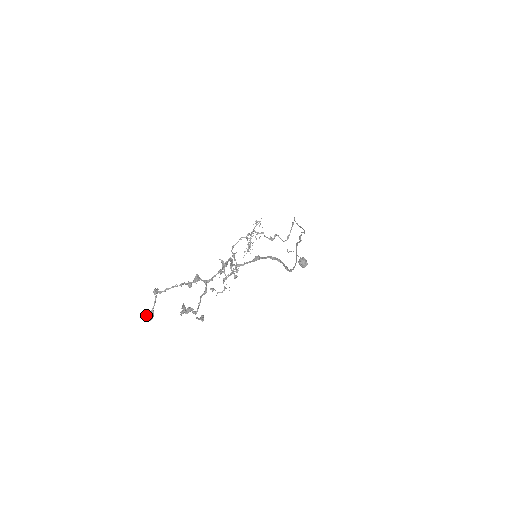
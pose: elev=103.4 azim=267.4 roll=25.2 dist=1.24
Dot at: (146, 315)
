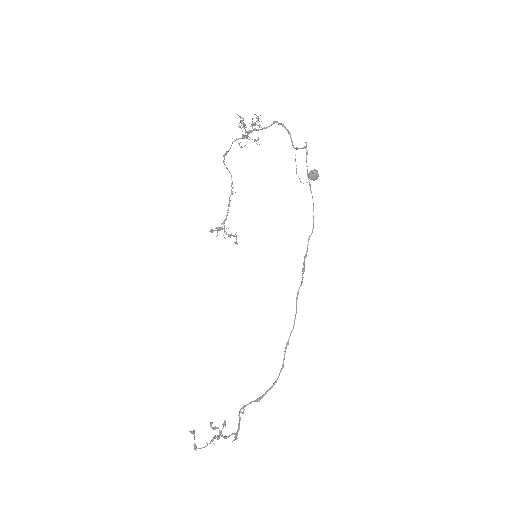
Dot at: (190, 432)
